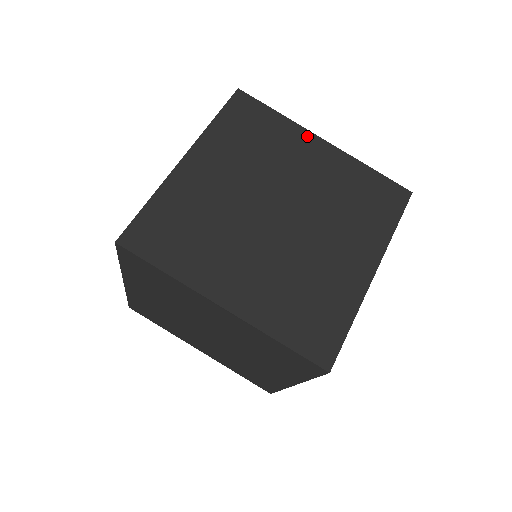
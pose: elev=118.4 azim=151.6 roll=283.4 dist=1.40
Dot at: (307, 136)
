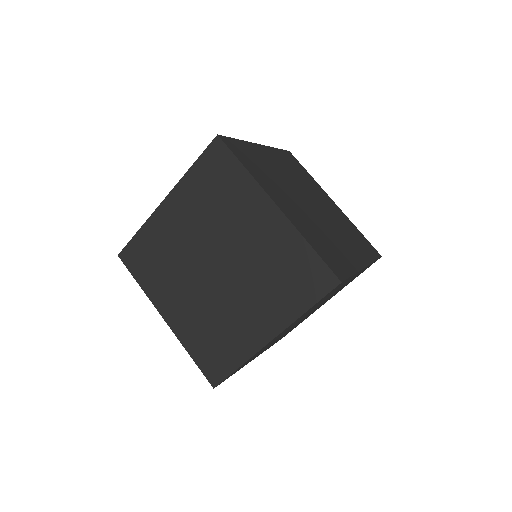
Dot at: occluded
